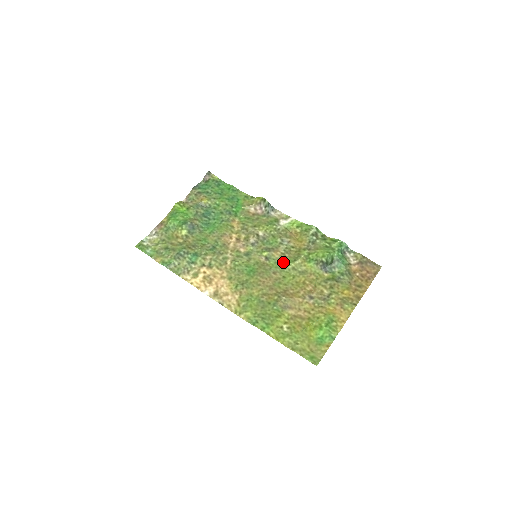
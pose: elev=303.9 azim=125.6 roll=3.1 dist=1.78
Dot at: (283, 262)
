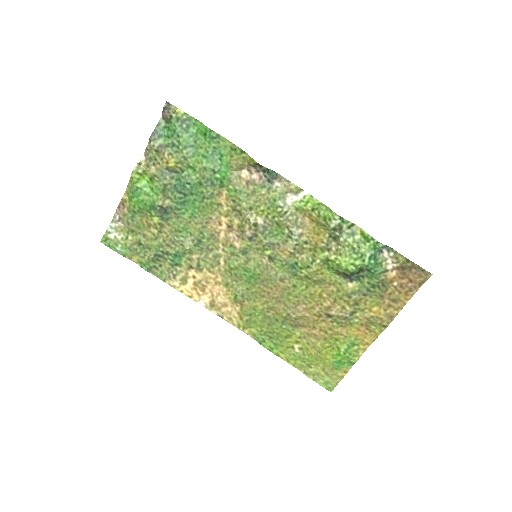
Dot at: (293, 266)
